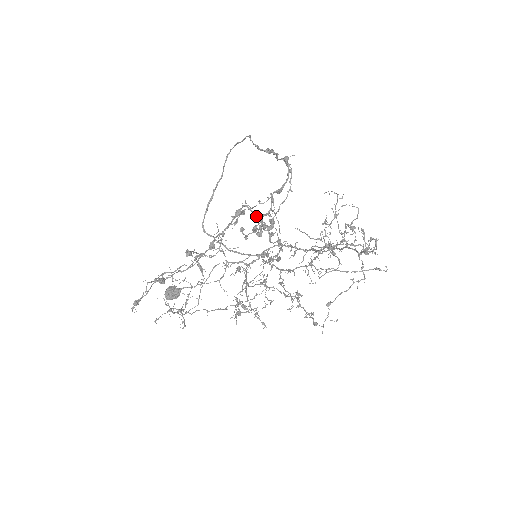
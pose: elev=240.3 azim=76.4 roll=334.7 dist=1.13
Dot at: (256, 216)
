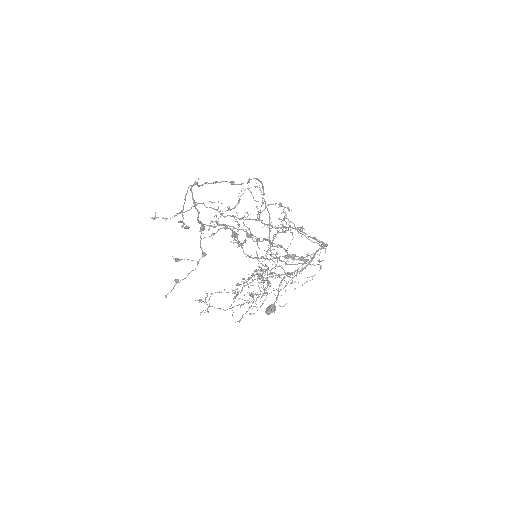
Dot at: (216, 226)
